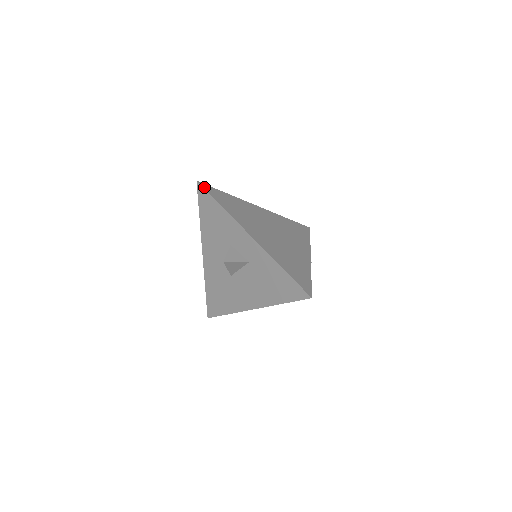
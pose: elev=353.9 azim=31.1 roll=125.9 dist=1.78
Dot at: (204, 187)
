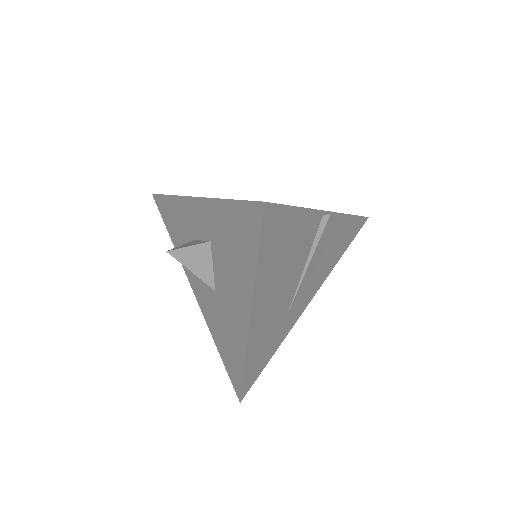
Dot at: occluded
